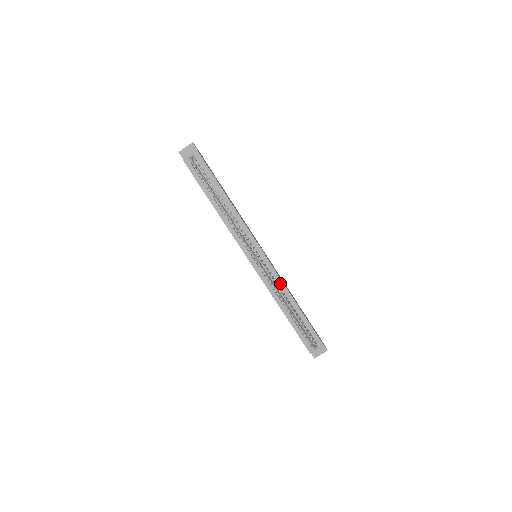
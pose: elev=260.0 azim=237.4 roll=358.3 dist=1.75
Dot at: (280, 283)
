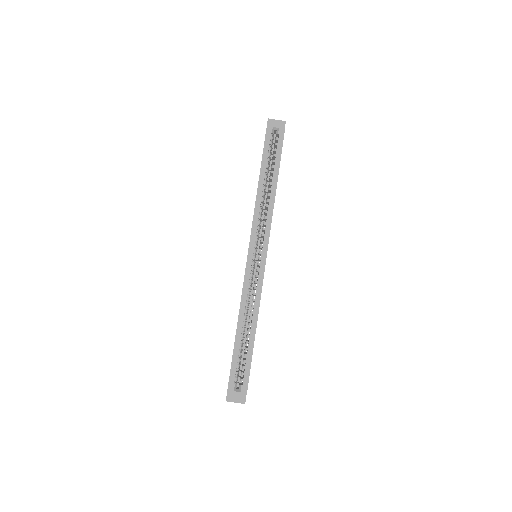
Dot at: (258, 296)
